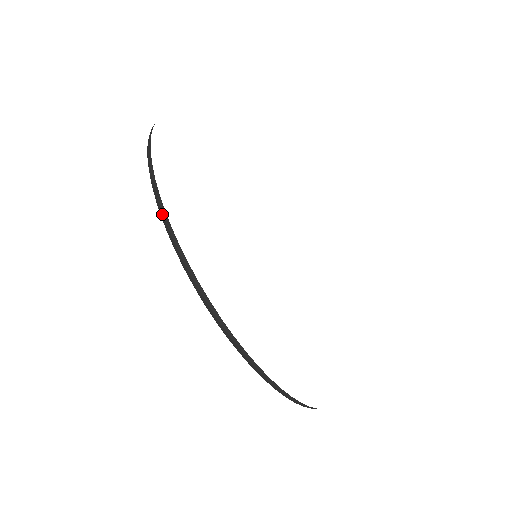
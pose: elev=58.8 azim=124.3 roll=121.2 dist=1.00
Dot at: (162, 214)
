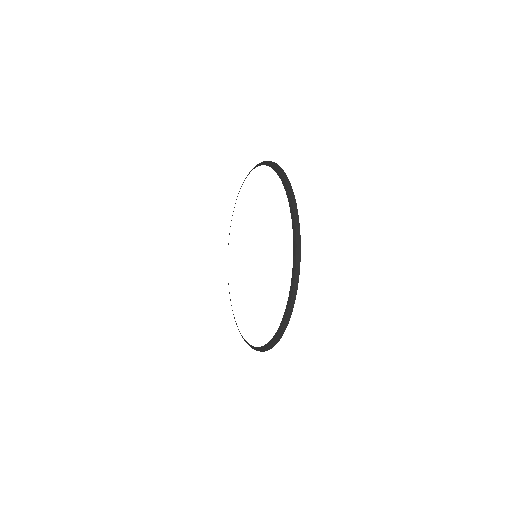
Dot at: (298, 247)
